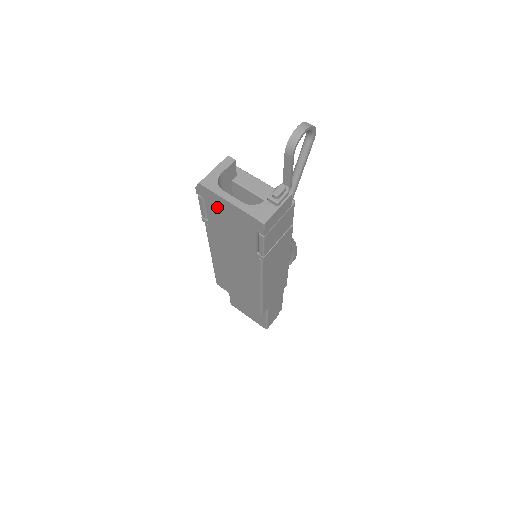
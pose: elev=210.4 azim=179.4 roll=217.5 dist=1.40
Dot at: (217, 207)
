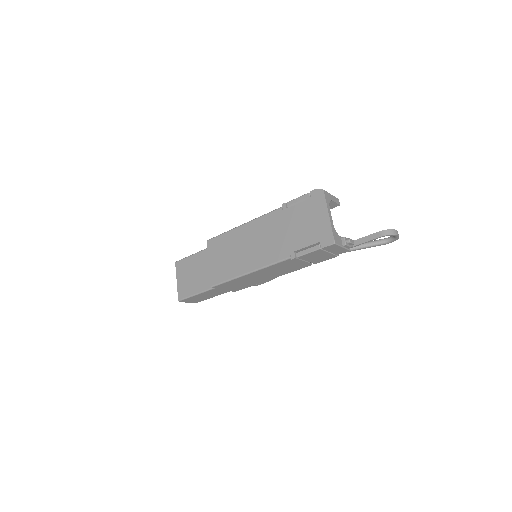
Dot at: (313, 209)
